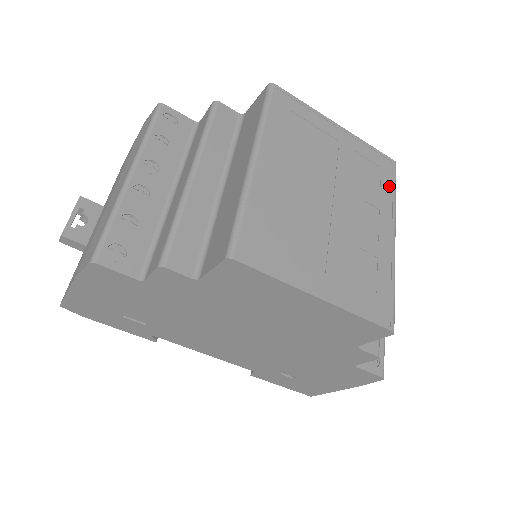
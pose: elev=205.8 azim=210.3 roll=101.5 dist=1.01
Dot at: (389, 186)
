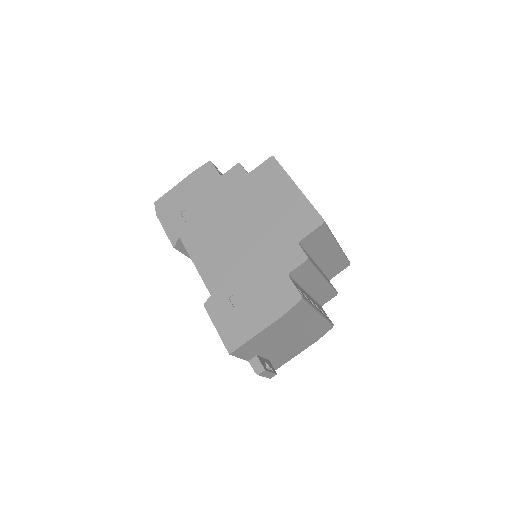
Dot at: occluded
